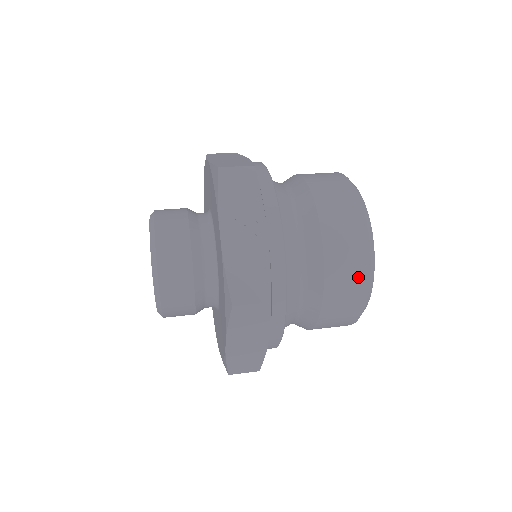
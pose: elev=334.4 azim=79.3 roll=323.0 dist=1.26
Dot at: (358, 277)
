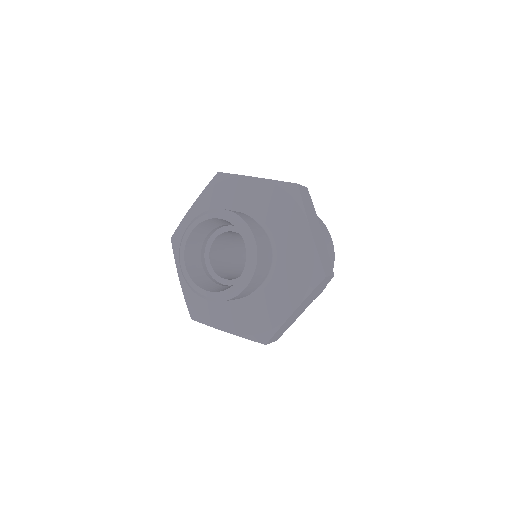
Dot at: occluded
